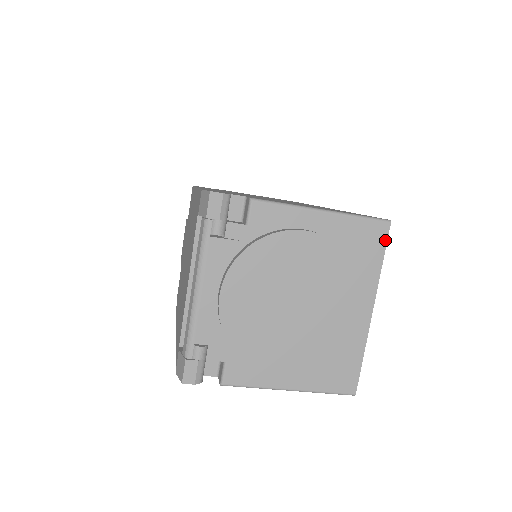
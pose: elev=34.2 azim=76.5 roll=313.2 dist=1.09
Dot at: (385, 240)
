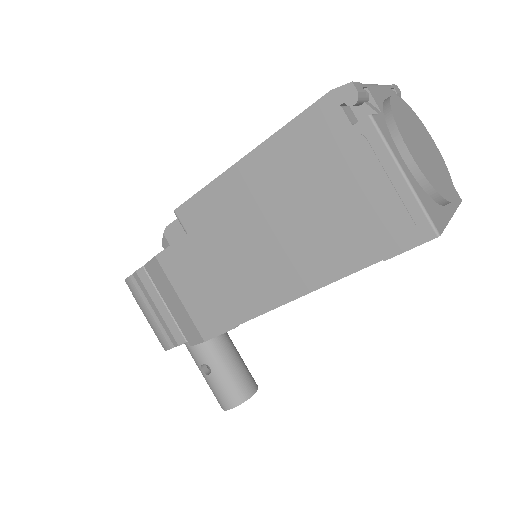
Dot at: (460, 202)
